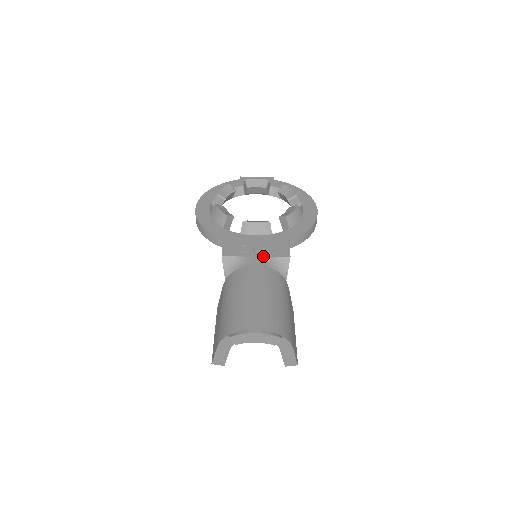
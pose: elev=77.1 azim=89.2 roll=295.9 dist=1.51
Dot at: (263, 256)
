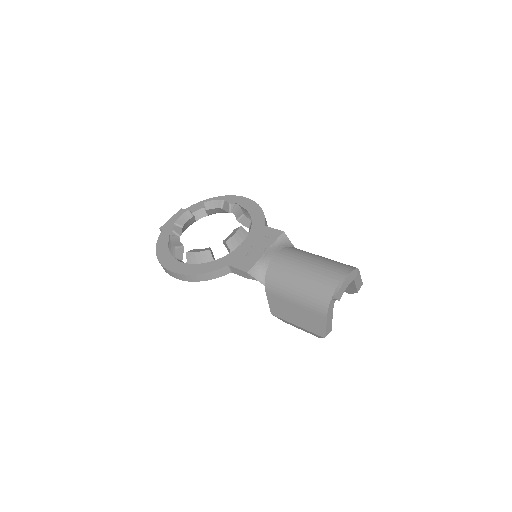
Dot at: (269, 247)
